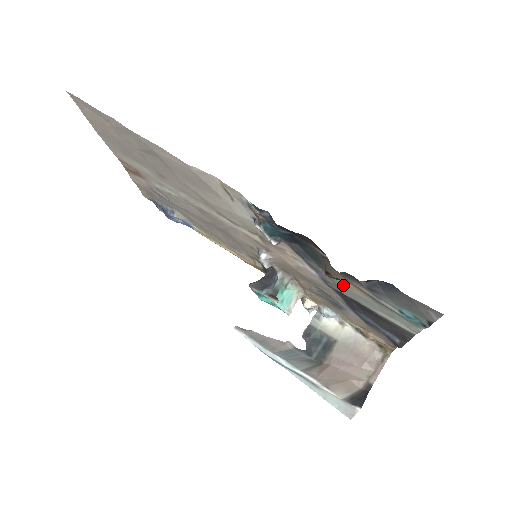
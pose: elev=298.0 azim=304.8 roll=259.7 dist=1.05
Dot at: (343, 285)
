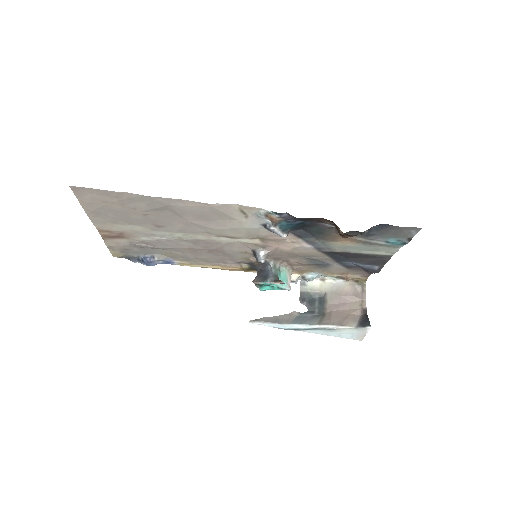
Dot at: (337, 245)
